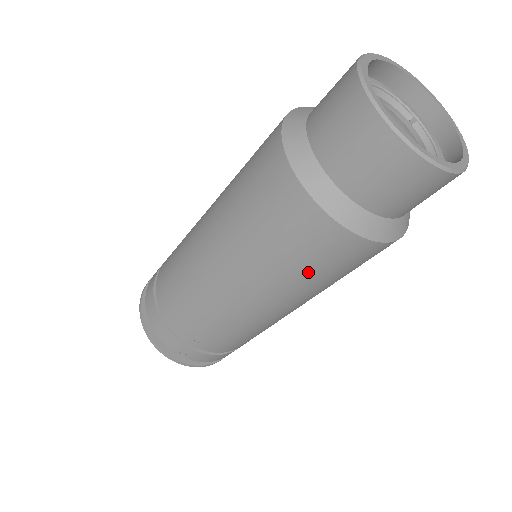
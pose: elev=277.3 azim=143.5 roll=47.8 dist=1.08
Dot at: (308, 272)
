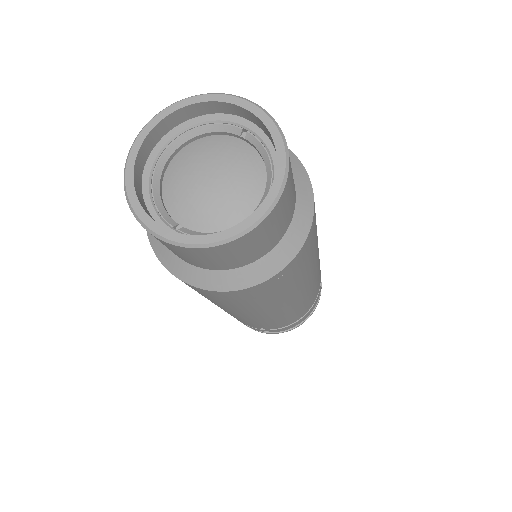
Dot at: (250, 304)
